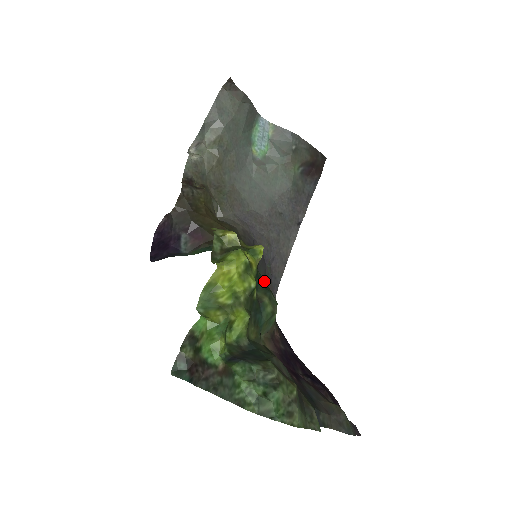
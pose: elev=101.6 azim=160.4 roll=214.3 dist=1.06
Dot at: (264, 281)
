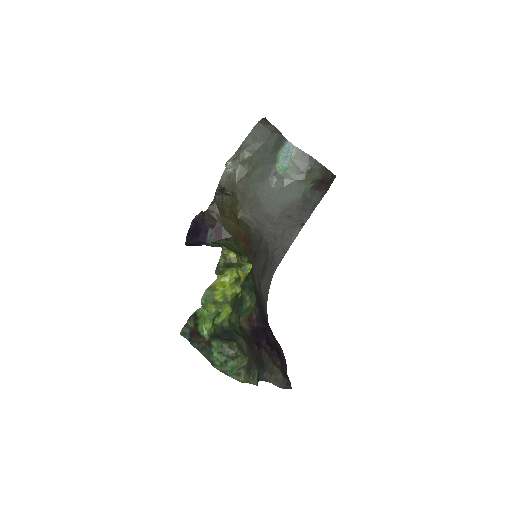
Dot at: (252, 282)
